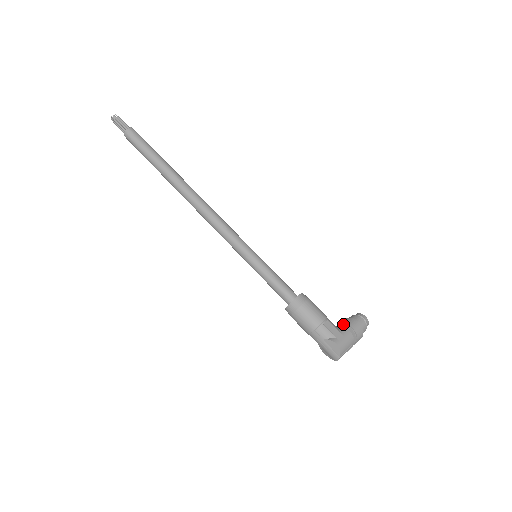
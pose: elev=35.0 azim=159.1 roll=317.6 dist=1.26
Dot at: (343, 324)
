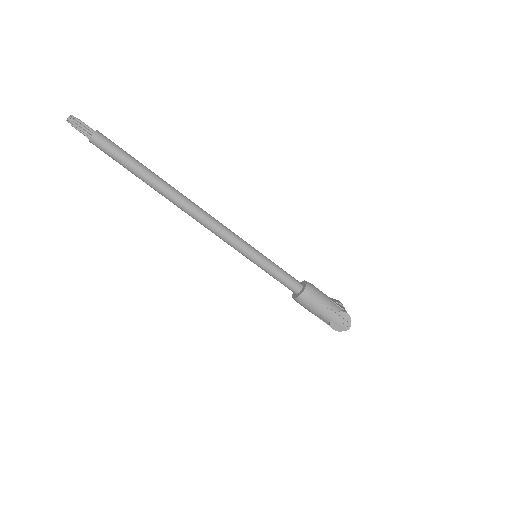
Dot at: occluded
